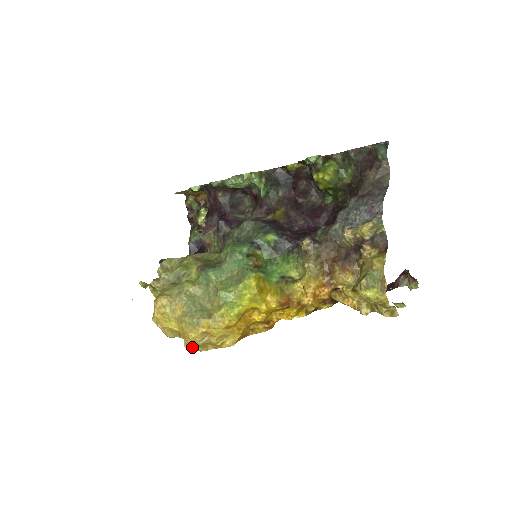
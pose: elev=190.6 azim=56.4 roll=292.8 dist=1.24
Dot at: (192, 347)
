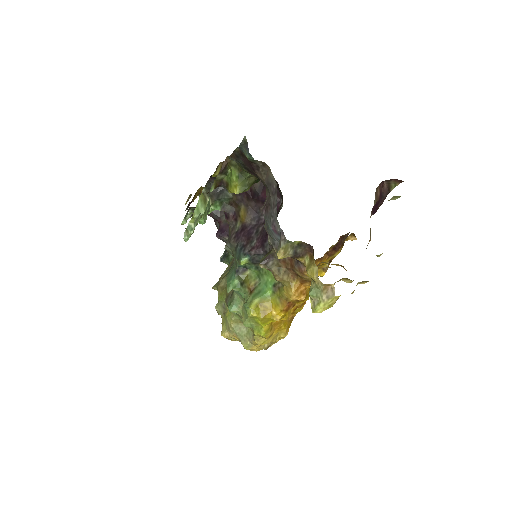
Dot at: (265, 349)
